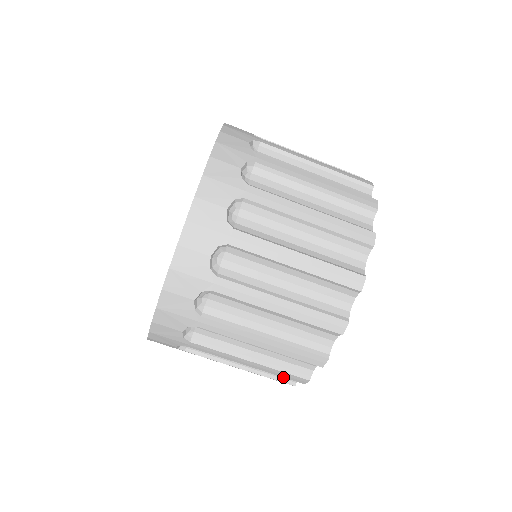
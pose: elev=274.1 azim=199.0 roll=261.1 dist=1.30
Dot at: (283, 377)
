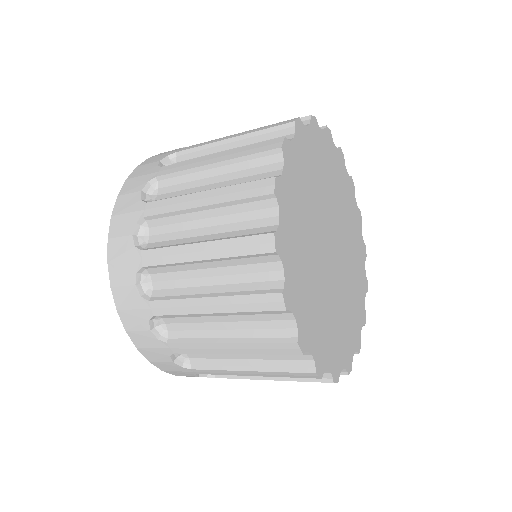
Dot at: occluded
